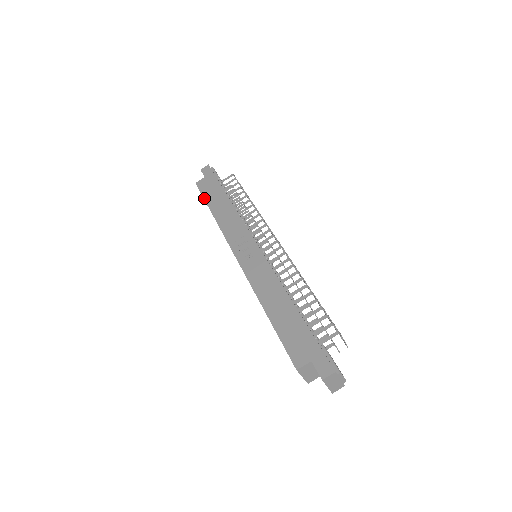
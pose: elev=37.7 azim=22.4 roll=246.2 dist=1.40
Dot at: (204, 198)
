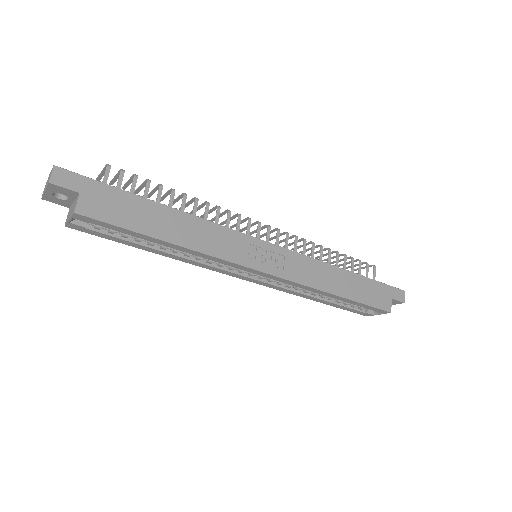
Dot at: (130, 229)
